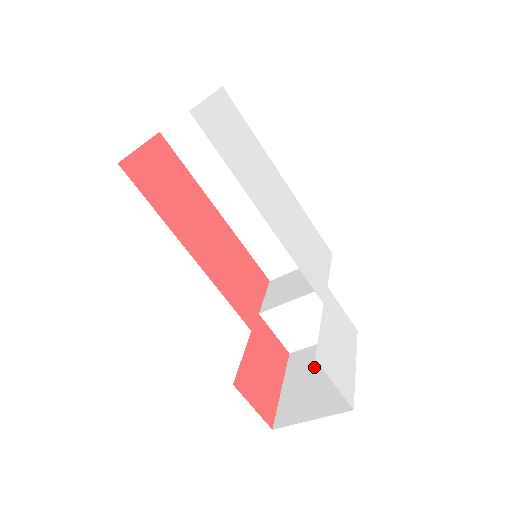
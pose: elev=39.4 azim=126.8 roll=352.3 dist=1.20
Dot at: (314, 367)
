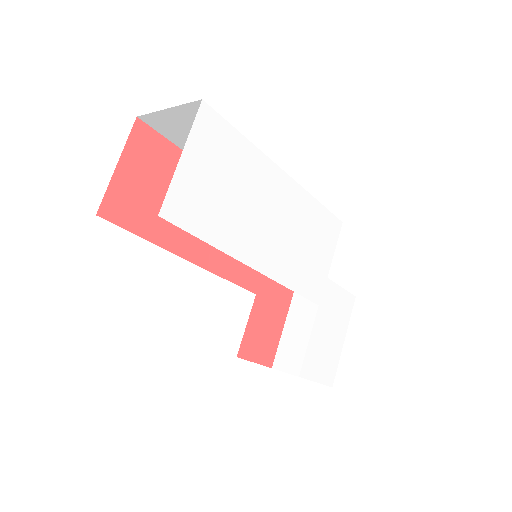
Dot at: (312, 319)
